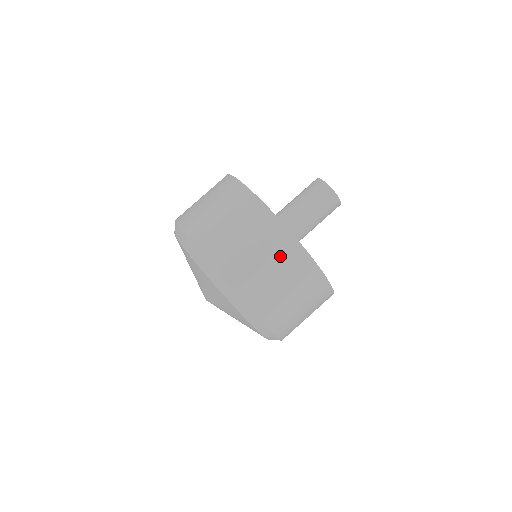
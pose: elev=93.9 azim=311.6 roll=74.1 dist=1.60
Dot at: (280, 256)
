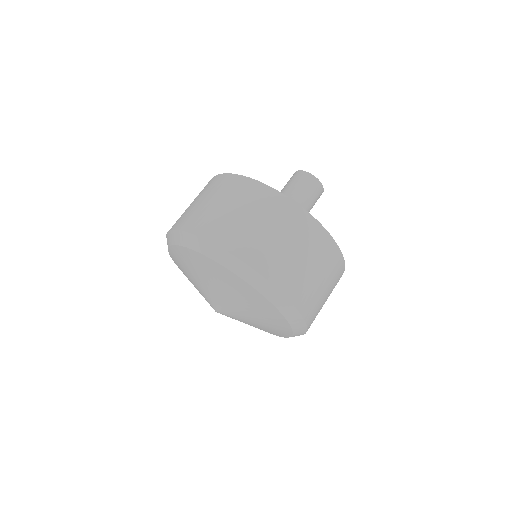
Dot at: (326, 263)
